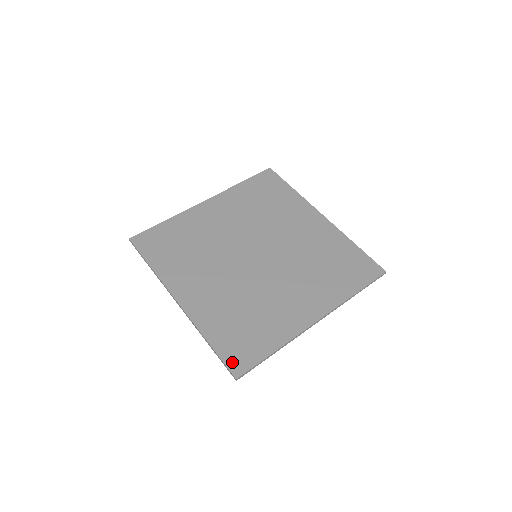
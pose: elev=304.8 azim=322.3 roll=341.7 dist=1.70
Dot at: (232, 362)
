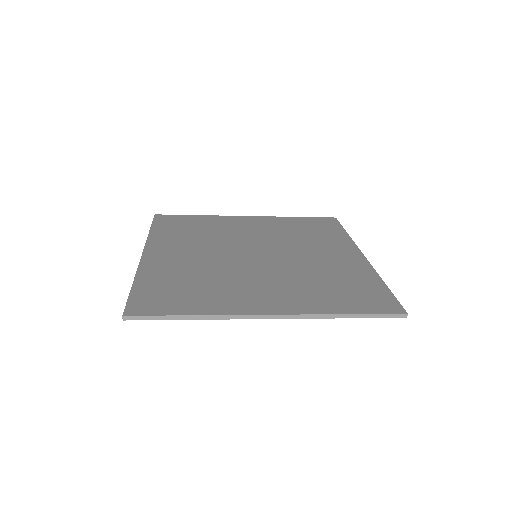
Dot at: (136, 303)
